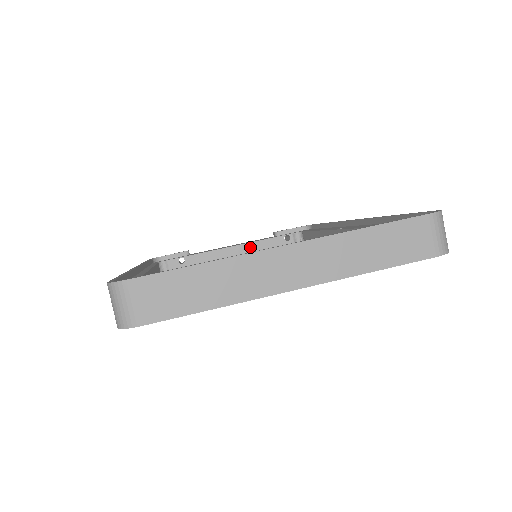
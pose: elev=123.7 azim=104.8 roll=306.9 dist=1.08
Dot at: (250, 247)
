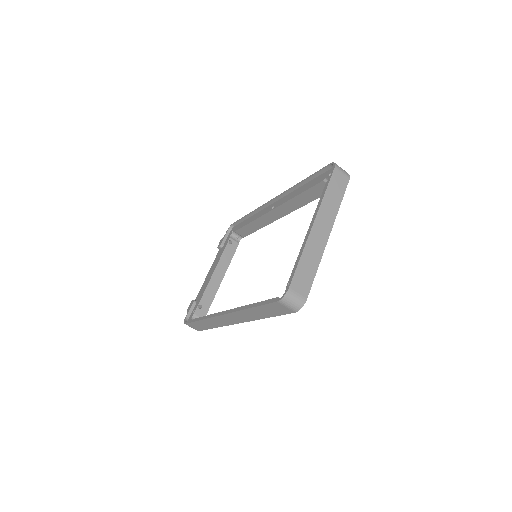
Dot at: (220, 265)
